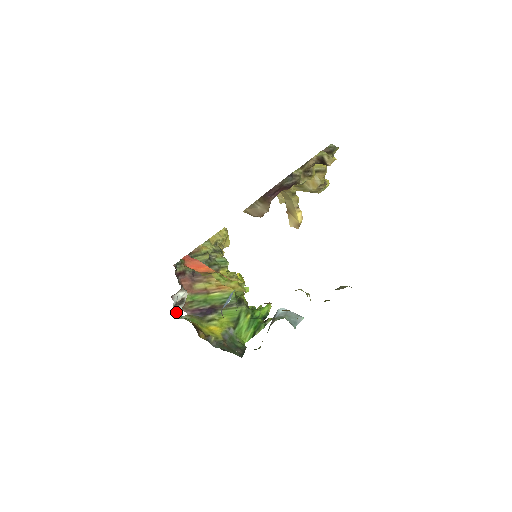
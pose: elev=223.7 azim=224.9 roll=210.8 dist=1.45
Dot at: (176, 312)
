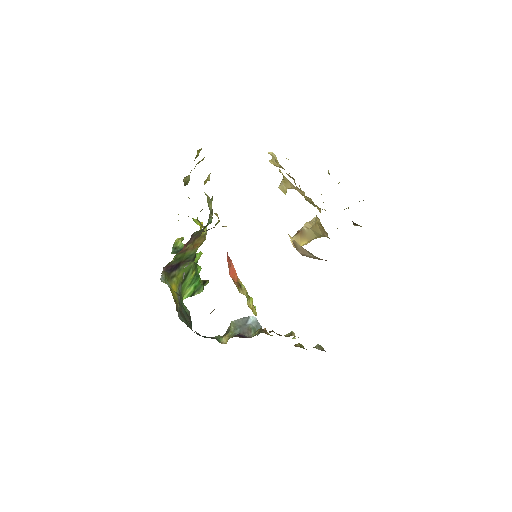
Dot at: occluded
